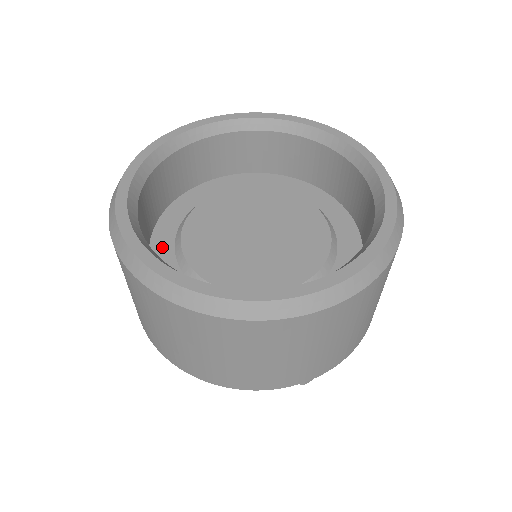
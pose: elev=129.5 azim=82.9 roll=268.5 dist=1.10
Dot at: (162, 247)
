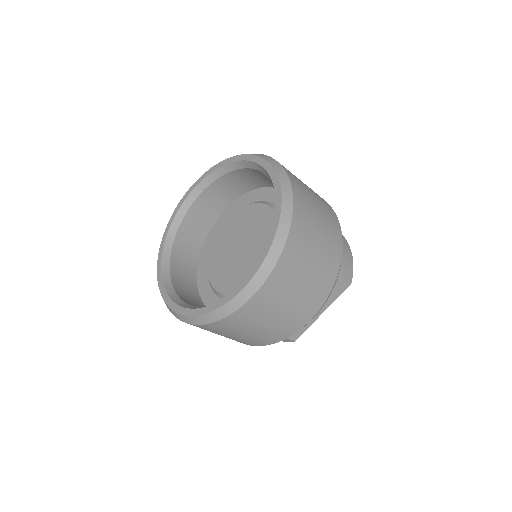
Dot at: (212, 302)
